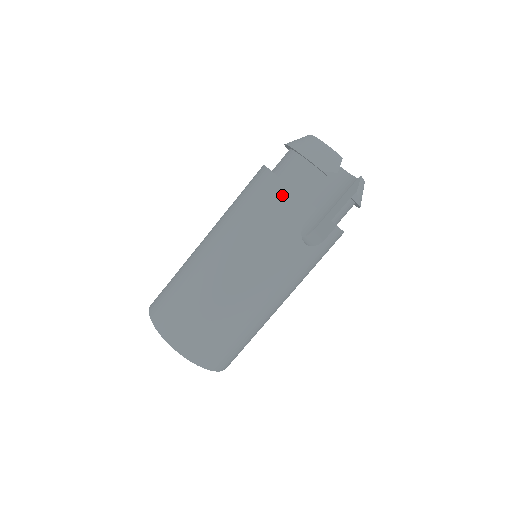
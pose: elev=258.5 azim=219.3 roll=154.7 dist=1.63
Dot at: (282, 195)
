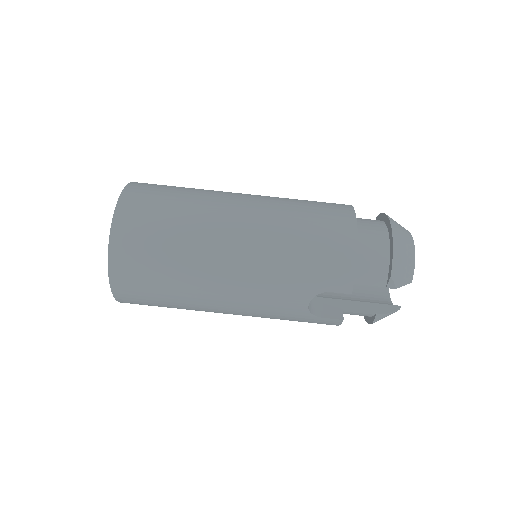
Dot at: (343, 252)
